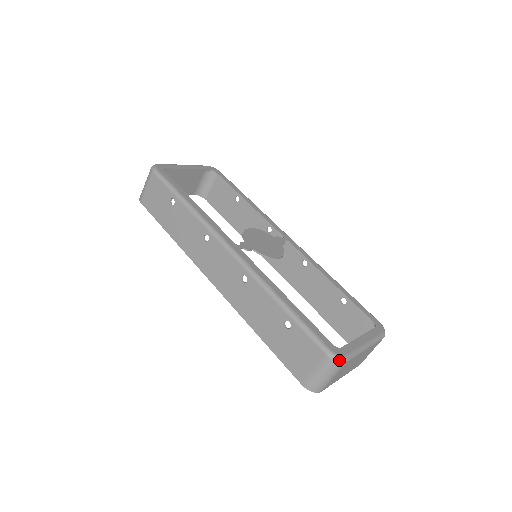
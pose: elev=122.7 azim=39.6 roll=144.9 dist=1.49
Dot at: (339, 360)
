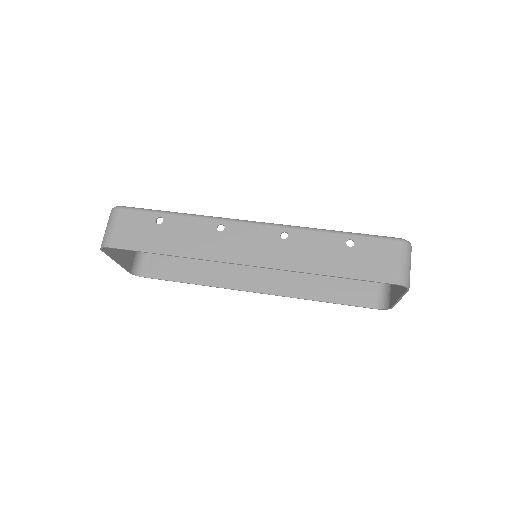
Dot at: (409, 242)
